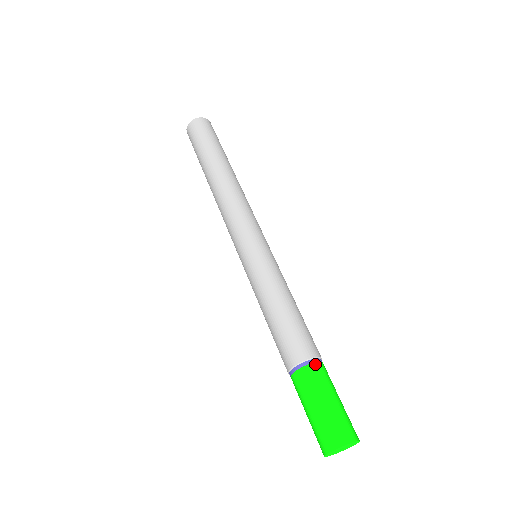
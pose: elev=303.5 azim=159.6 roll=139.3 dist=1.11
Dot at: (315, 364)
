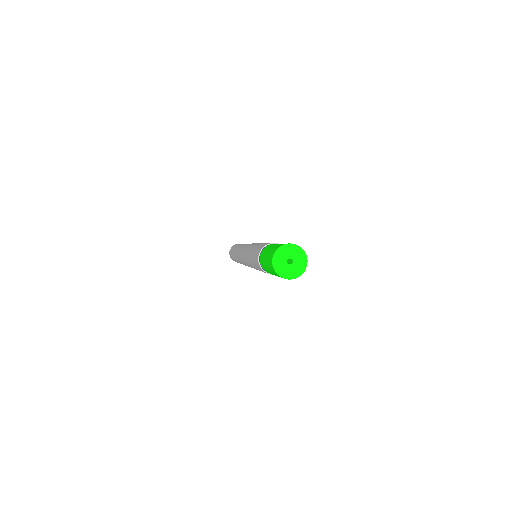
Dot at: occluded
